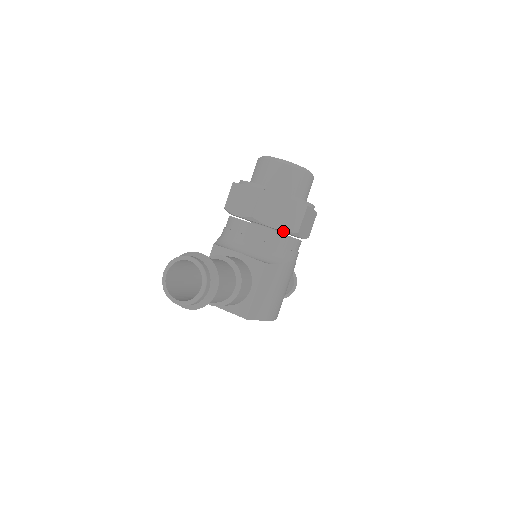
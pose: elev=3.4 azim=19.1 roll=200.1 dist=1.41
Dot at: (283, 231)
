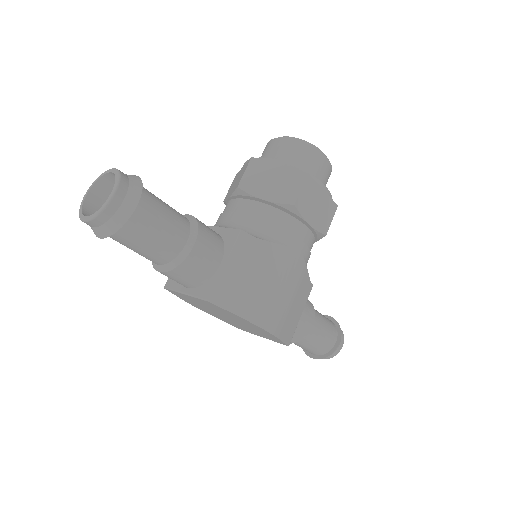
Dot at: (275, 203)
